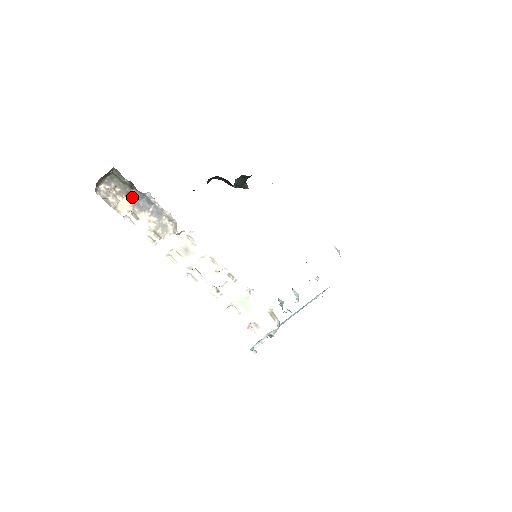
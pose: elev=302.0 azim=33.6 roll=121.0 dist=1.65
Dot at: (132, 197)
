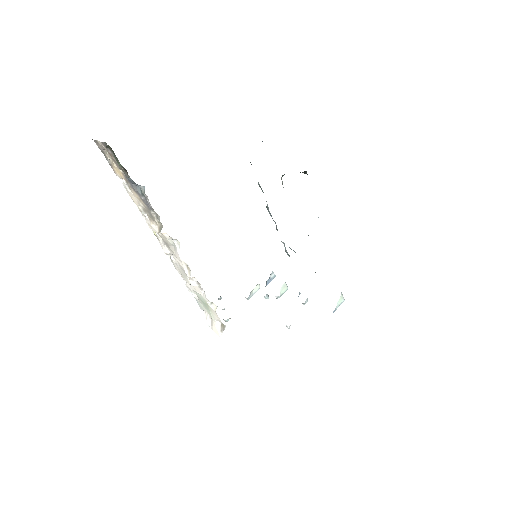
Dot at: (126, 176)
